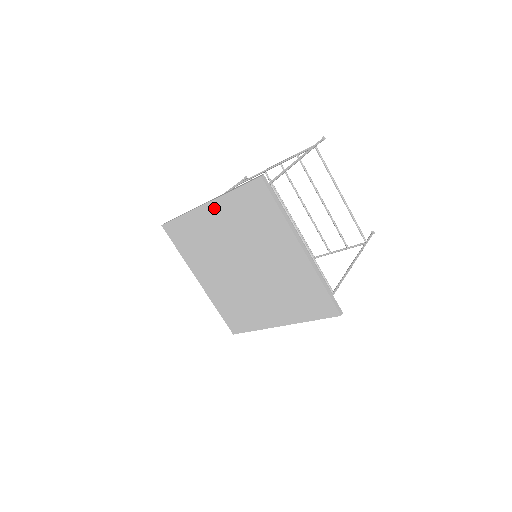
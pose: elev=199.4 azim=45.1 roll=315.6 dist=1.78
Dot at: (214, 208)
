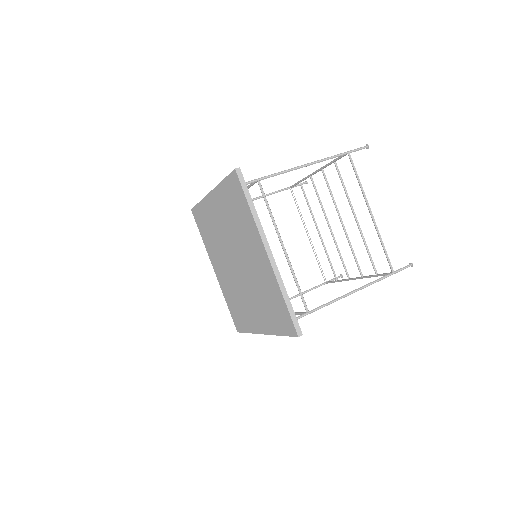
Dot at: (214, 198)
